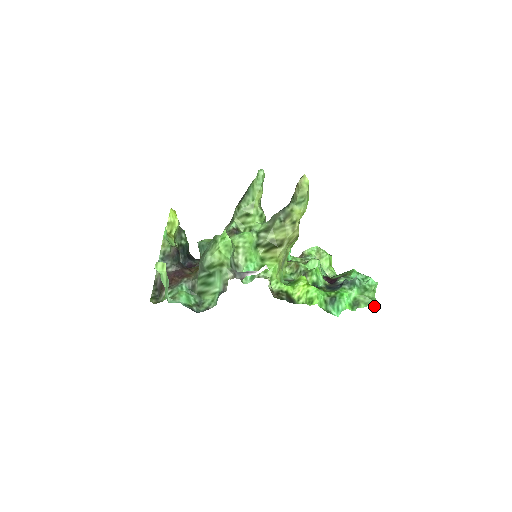
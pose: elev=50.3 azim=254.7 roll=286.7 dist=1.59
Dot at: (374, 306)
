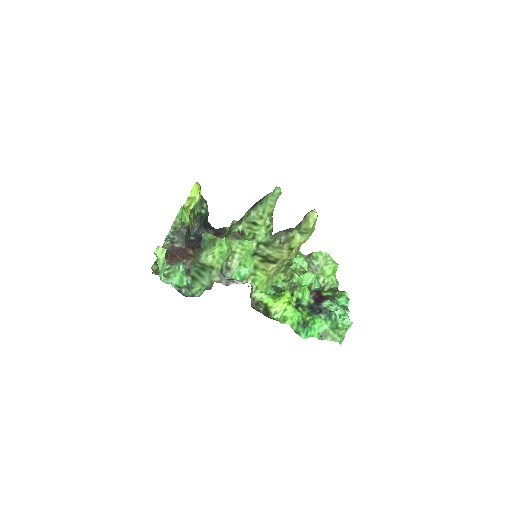
Dot at: (340, 343)
